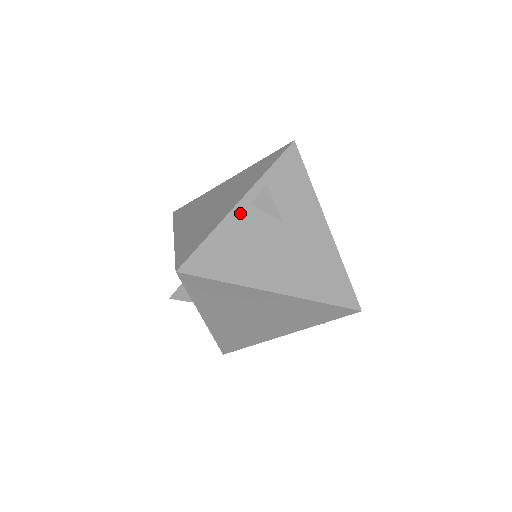
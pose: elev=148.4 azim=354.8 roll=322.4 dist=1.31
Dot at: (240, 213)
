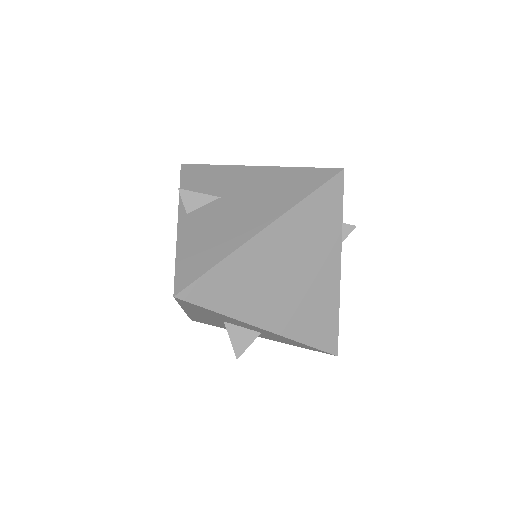
Dot at: (185, 225)
